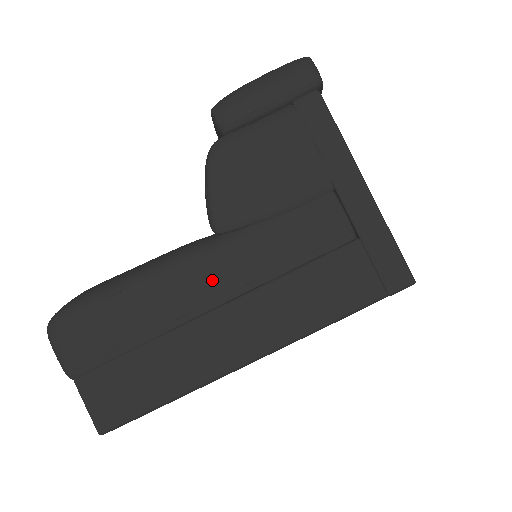
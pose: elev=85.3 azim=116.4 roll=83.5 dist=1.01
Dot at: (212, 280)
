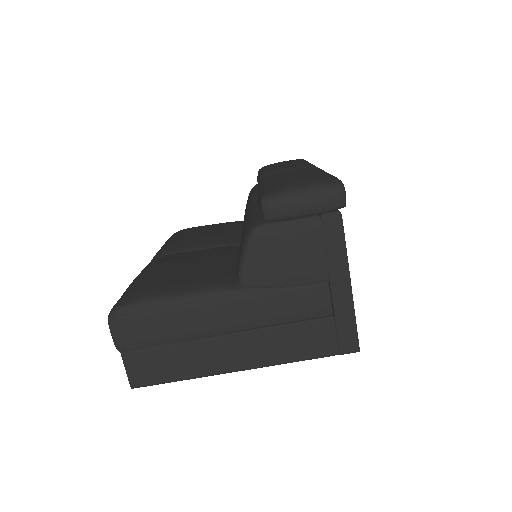
Dot at: (230, 316)
